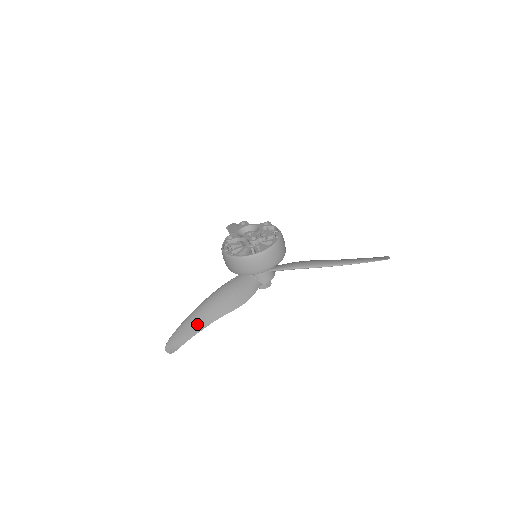
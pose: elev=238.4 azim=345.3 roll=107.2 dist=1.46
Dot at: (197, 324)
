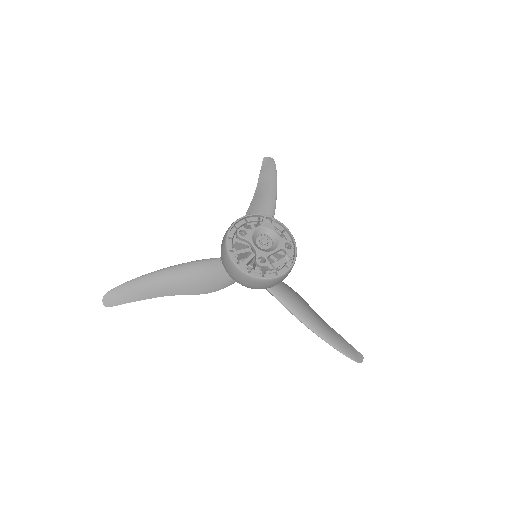
Dot at: (150, 290)
